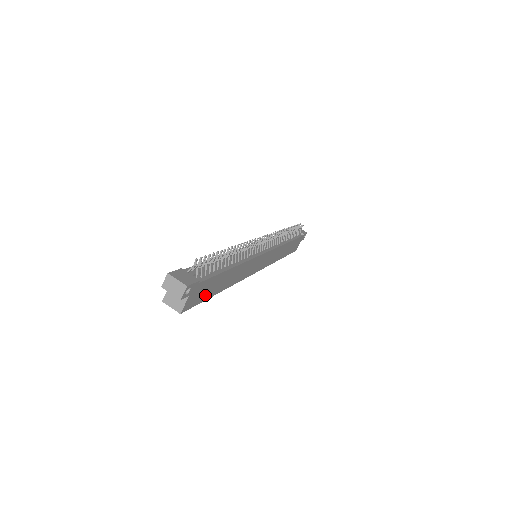
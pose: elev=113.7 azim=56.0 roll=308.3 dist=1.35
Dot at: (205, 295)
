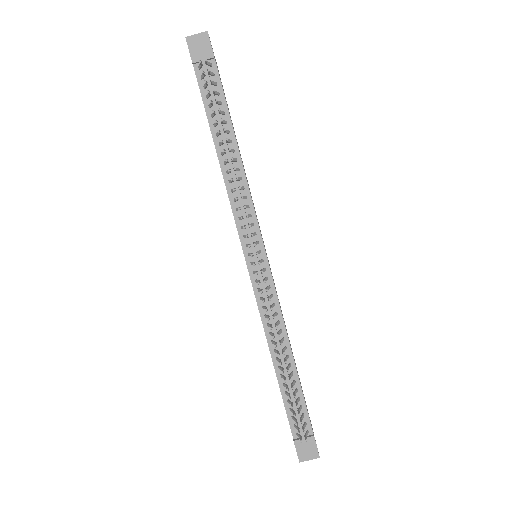
Dot at: (303, 394)
